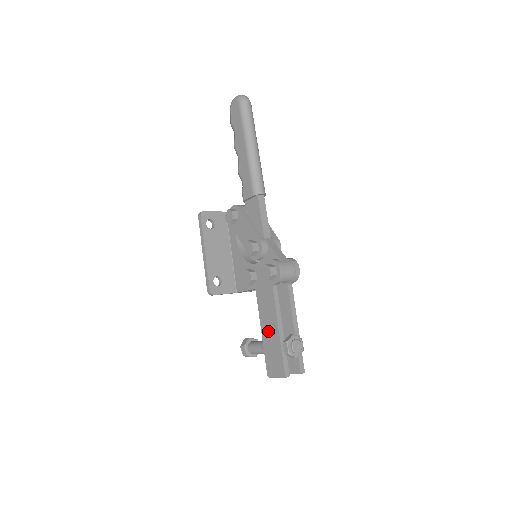
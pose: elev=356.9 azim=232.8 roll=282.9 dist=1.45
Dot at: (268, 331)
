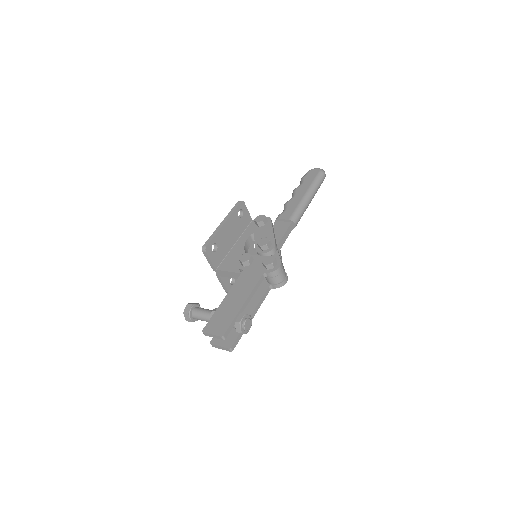
Dot at: (232, 300)
